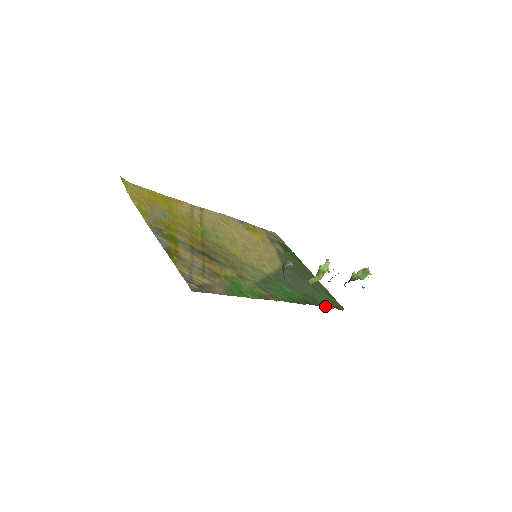
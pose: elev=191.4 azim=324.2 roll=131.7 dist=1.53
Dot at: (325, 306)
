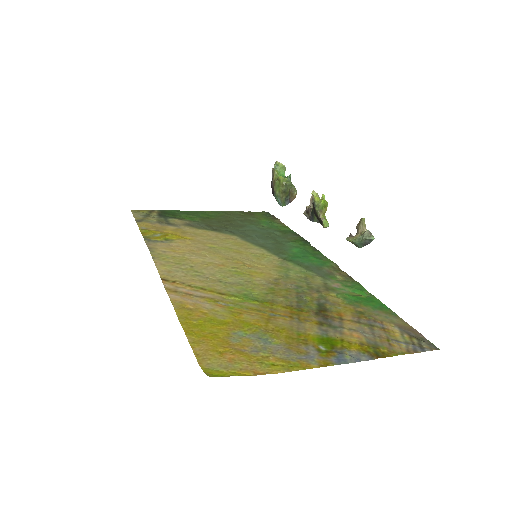
Dot at: (287, 227)
